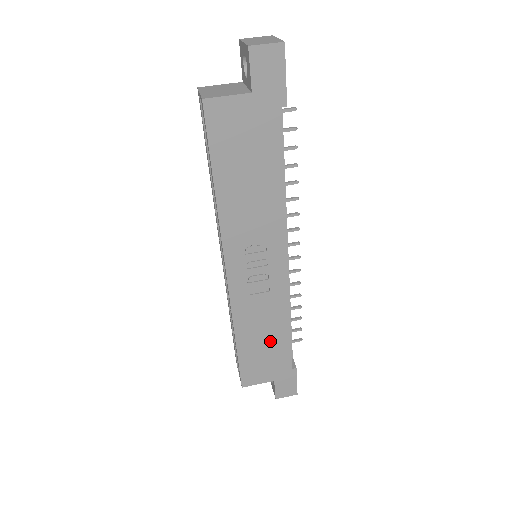
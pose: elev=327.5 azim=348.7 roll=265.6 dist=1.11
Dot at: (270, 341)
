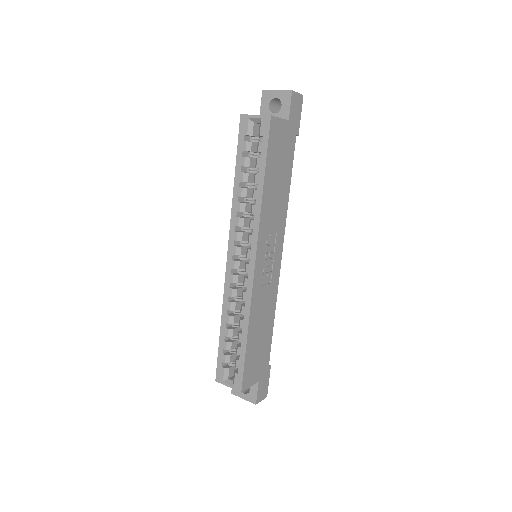
Dot at: (263, 335)
